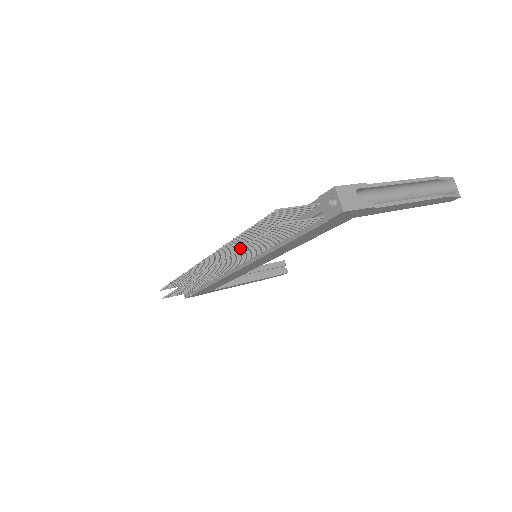
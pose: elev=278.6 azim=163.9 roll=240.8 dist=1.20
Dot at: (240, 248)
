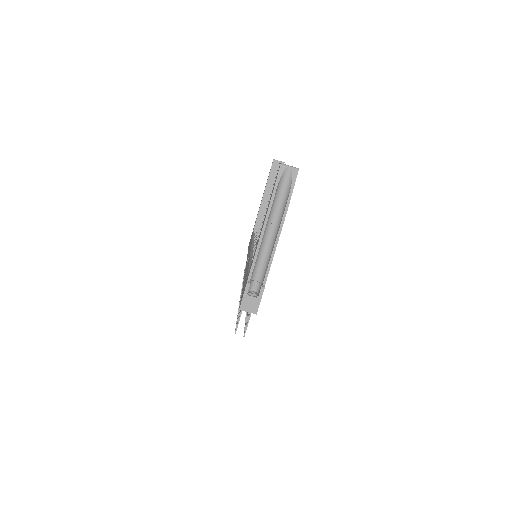
Dot at: occluded
